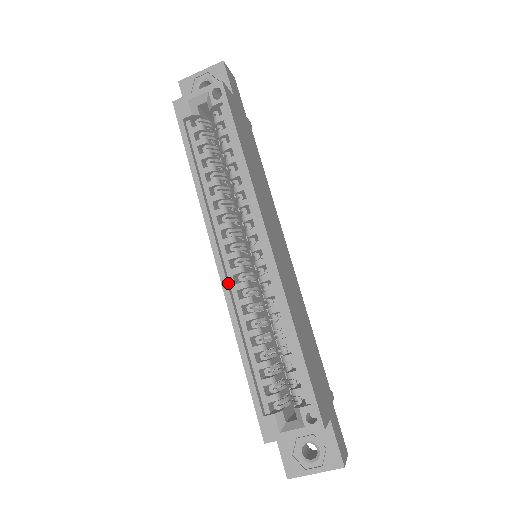
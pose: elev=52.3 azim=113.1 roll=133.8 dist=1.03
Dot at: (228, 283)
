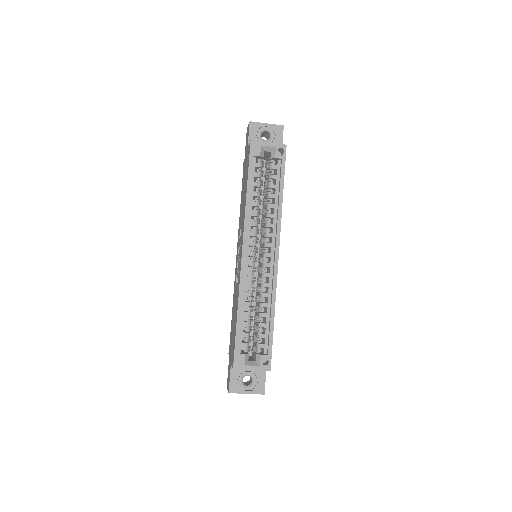
Dot at: (244, 269)
